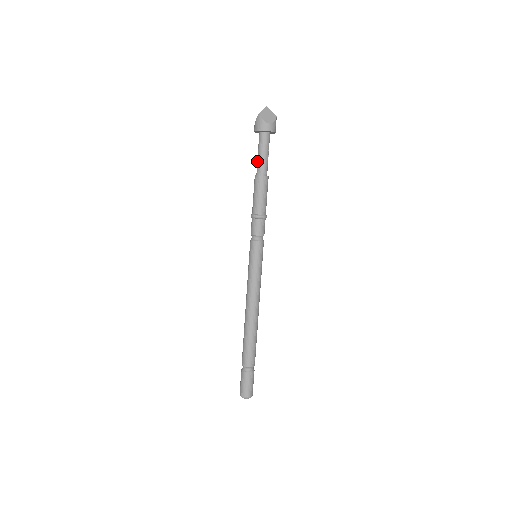
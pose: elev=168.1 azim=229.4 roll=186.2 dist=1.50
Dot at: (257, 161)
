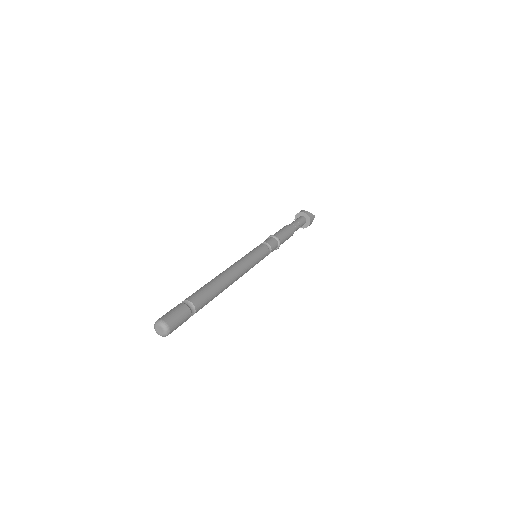
Dot at: occluded
